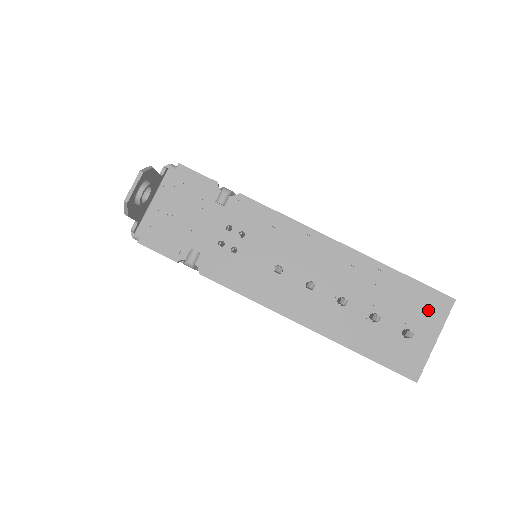
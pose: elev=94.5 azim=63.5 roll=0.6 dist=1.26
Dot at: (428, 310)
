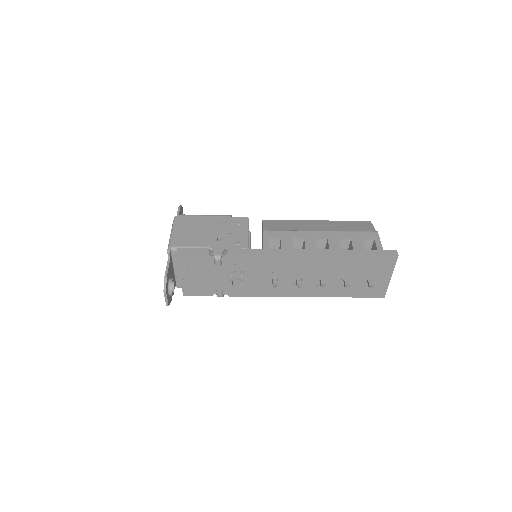
Dot at: (381, 266)
